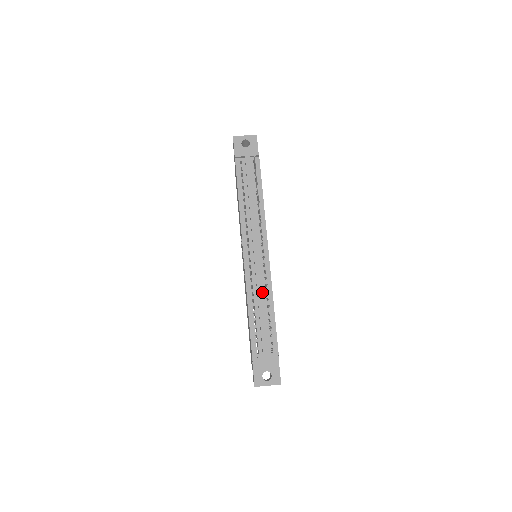
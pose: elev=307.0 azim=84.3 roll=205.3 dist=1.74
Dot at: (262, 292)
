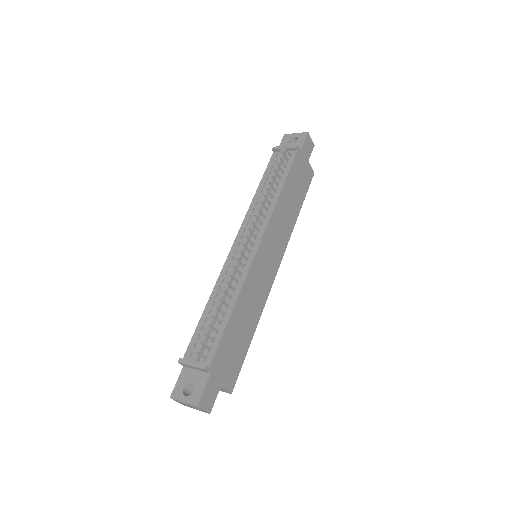
Dot at: (230, 288)
